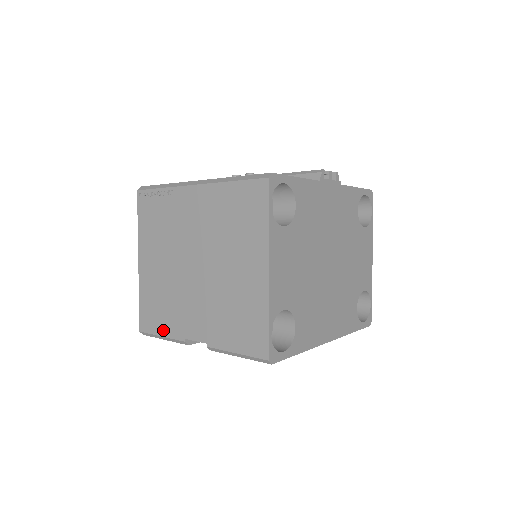
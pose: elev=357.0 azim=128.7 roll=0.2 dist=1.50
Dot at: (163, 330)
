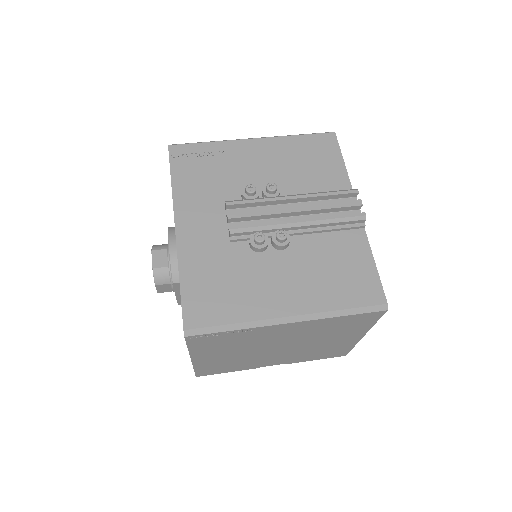
Dot at: (231, 371)
